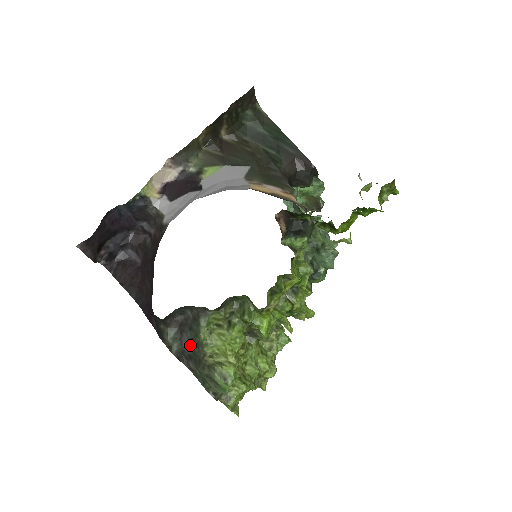
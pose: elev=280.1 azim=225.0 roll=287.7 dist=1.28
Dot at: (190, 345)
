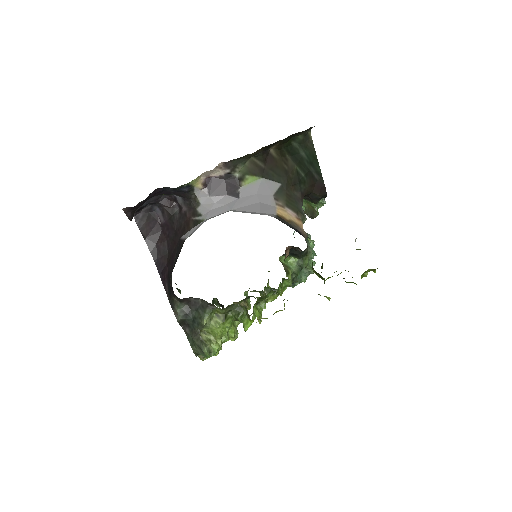
Dot at: (192, 320)
